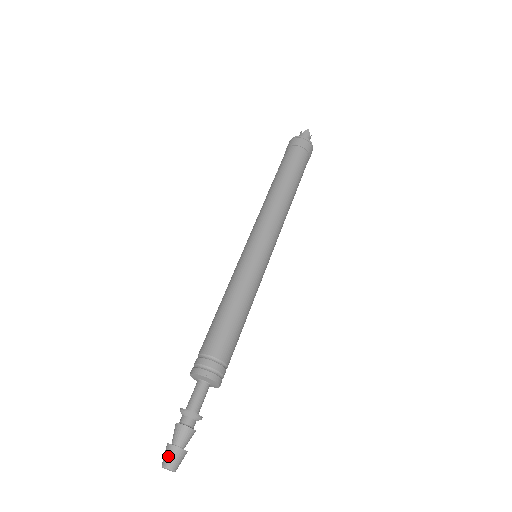
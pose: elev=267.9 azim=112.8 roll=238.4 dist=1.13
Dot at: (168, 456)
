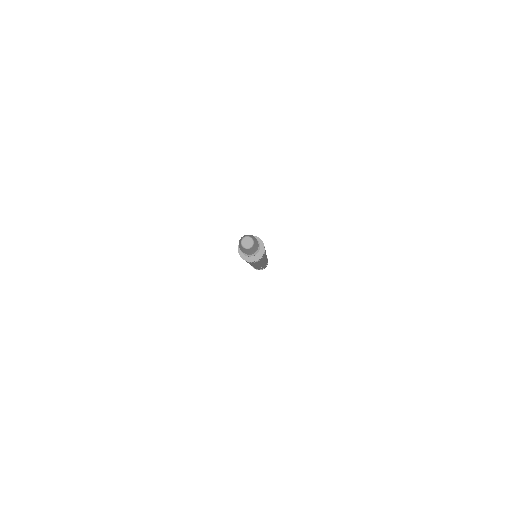
Dot at: (253, 237)
